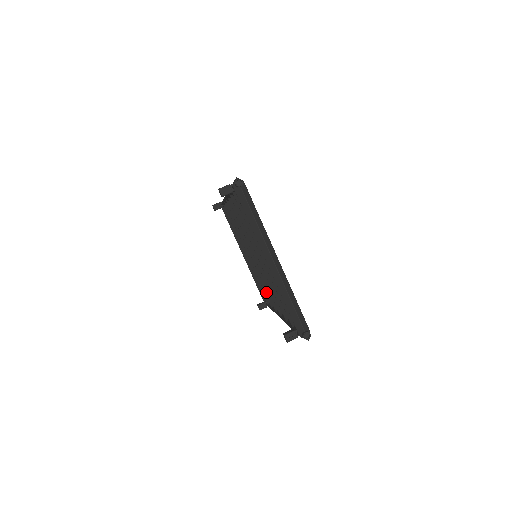
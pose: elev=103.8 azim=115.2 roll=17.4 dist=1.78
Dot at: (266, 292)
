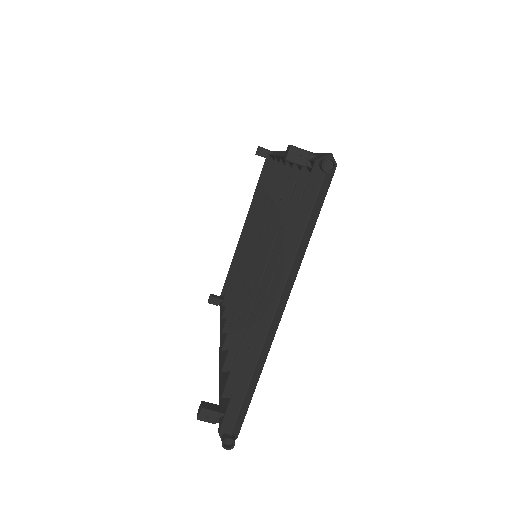
Dot at: (231, 297)
